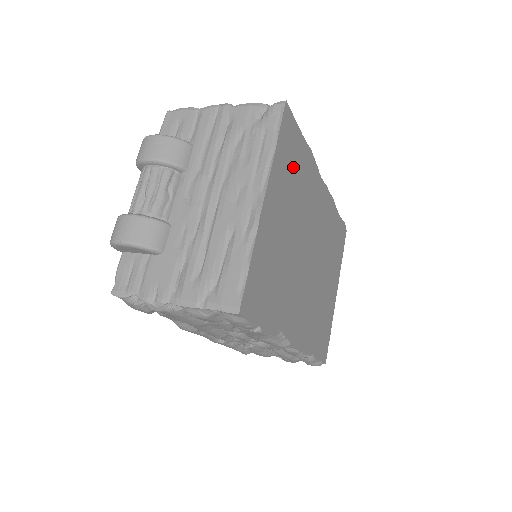
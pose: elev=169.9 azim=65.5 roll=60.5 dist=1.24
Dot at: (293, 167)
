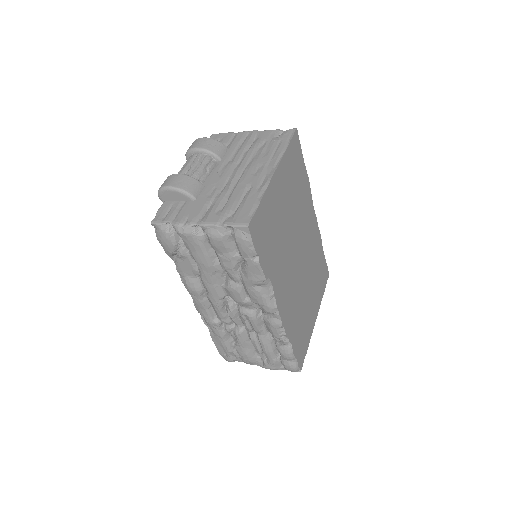
Dot at: (296, 175)
